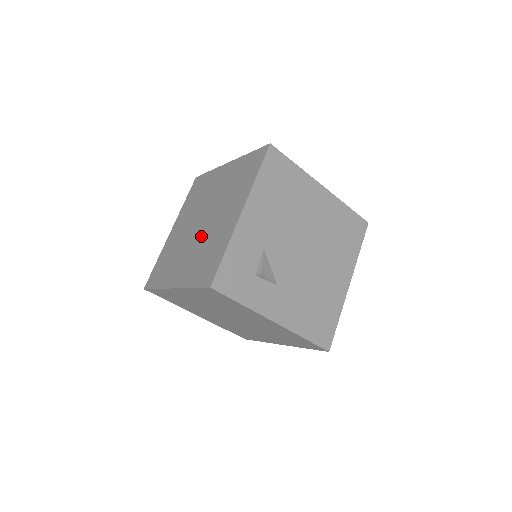
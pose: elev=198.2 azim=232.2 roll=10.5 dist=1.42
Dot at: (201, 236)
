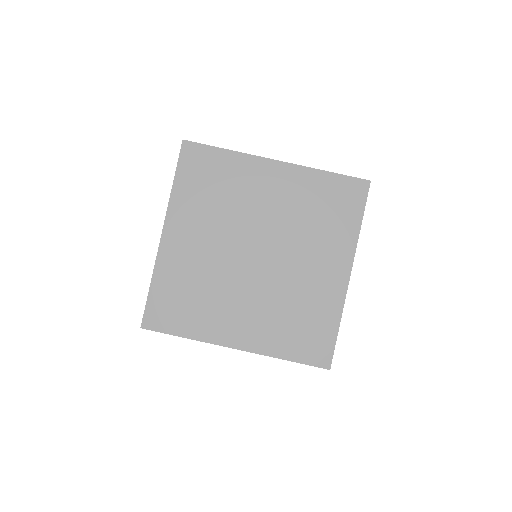
Dot at: (269, 281)
